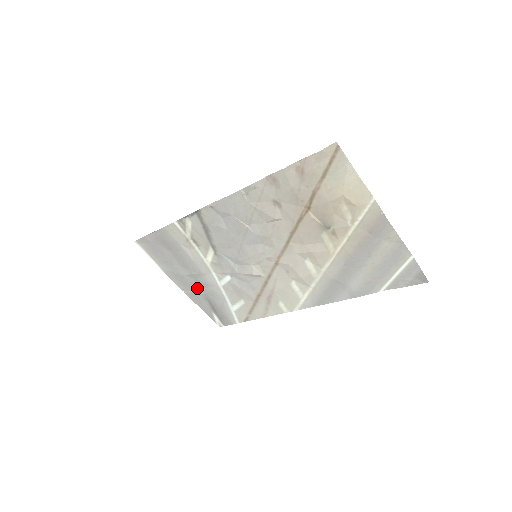
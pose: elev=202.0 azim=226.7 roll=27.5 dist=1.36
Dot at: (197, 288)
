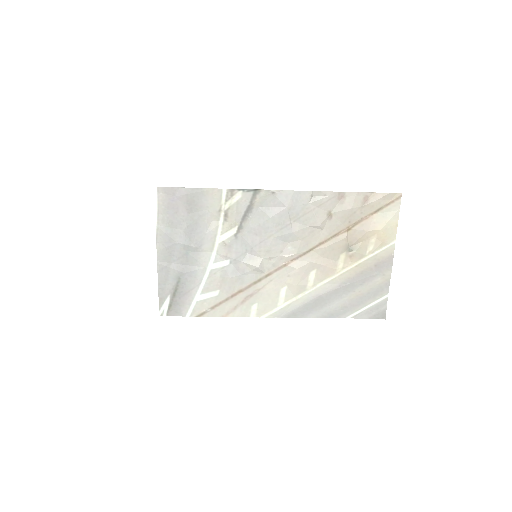
Dot at: (178, 262)
